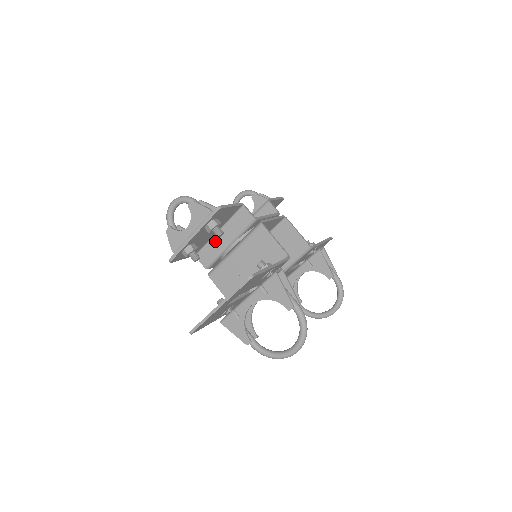
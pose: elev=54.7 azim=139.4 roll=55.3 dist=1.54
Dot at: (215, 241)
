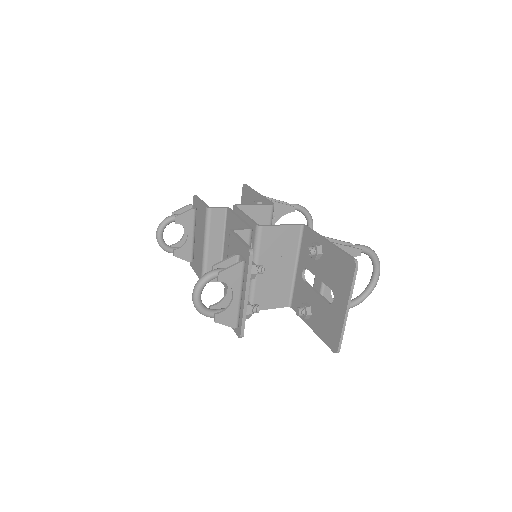
Dot at: occluded
